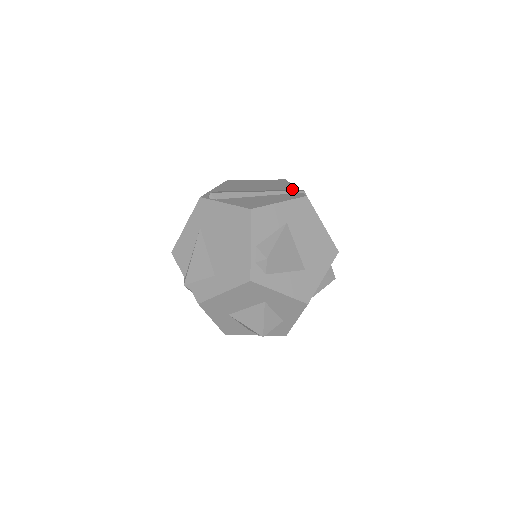
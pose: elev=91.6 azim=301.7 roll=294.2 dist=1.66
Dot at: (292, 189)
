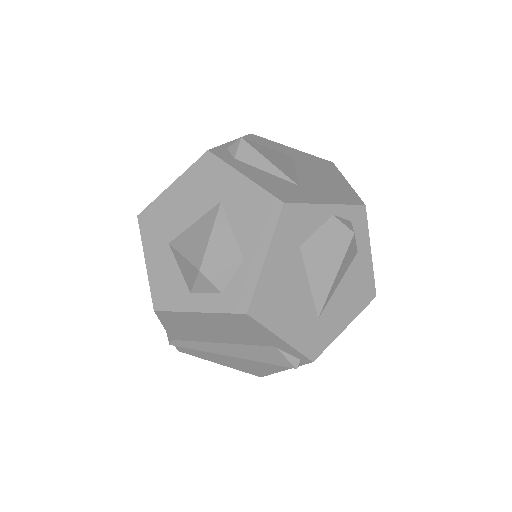
Dot at: occluded
